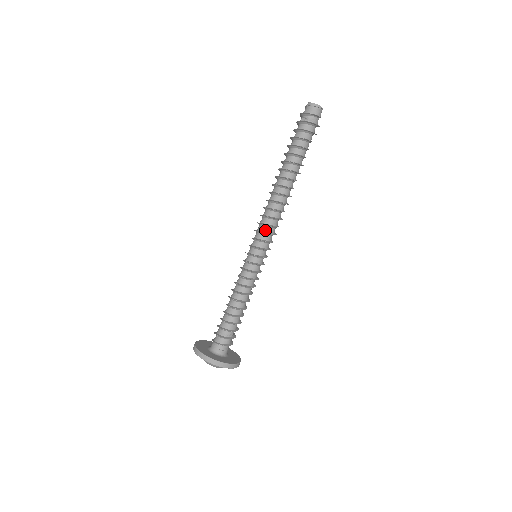
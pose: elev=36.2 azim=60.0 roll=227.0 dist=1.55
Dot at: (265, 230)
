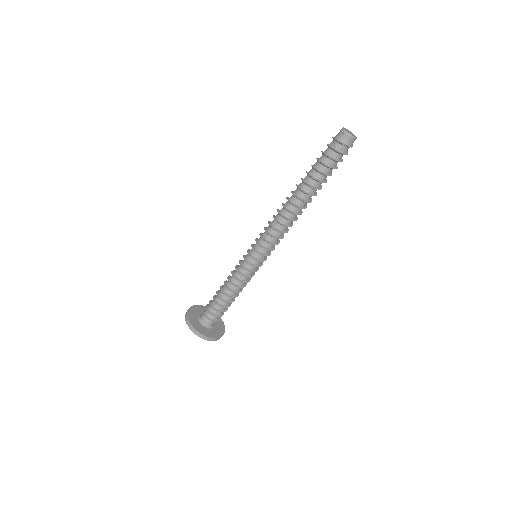
Dot at: (267, 238)
